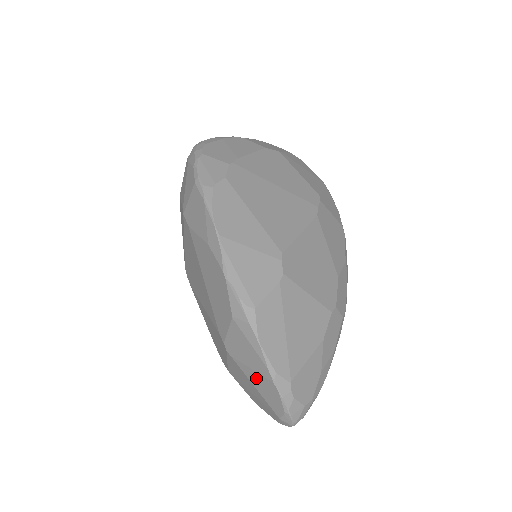
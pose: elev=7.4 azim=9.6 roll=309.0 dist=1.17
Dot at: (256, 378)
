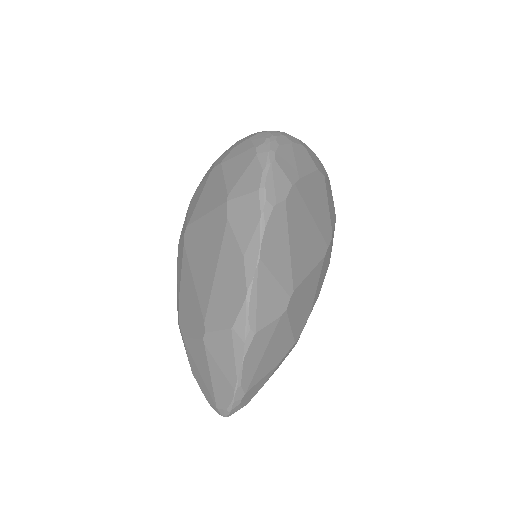
Dot at: (218, 375)
